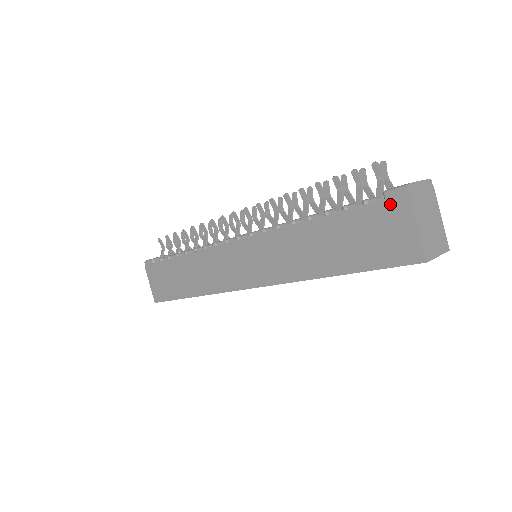
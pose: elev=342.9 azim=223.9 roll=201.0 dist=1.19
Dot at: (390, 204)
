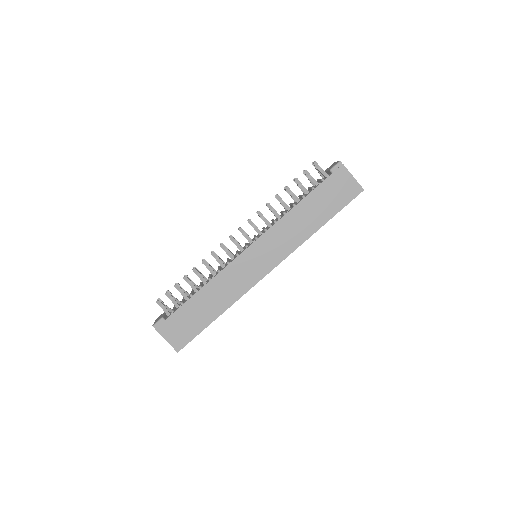
Dot at: (337, 173)
